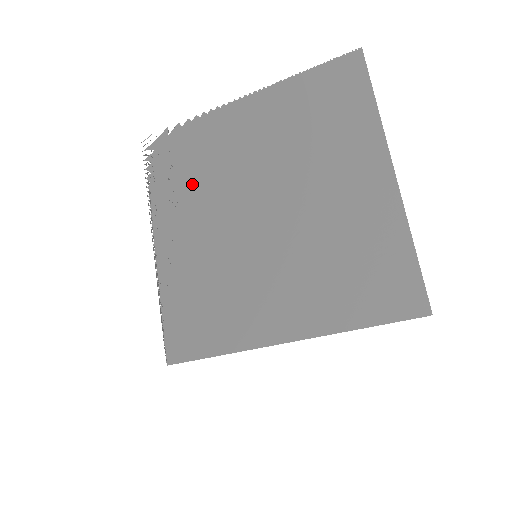
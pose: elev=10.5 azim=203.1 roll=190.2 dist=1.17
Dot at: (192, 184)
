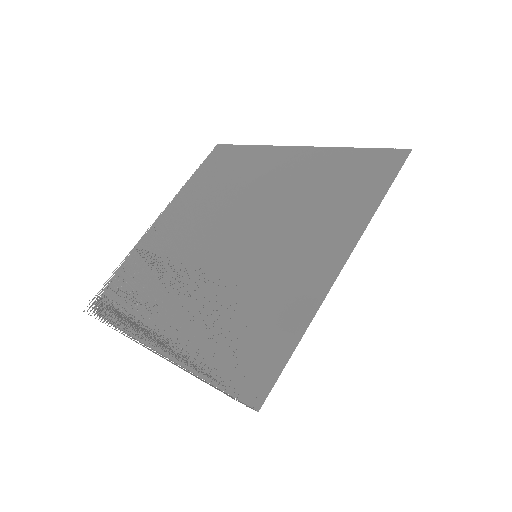
Dot at: (156, 283)
